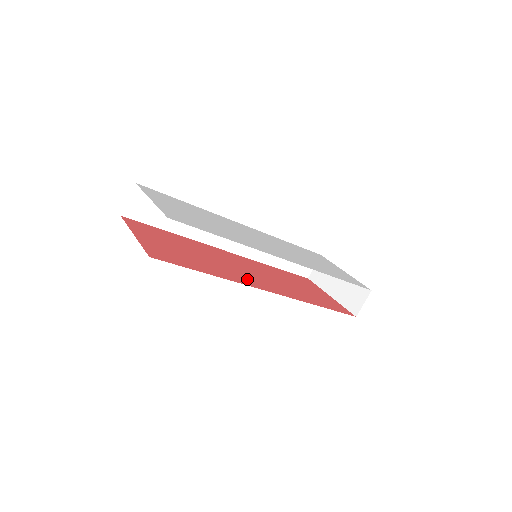
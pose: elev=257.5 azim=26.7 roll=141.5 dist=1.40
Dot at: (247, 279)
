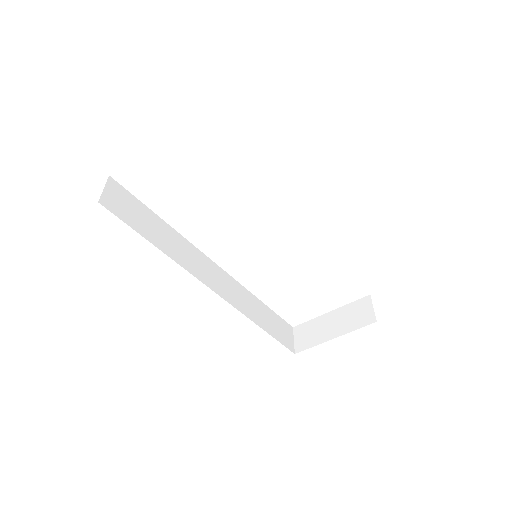
Dot at: occluded
